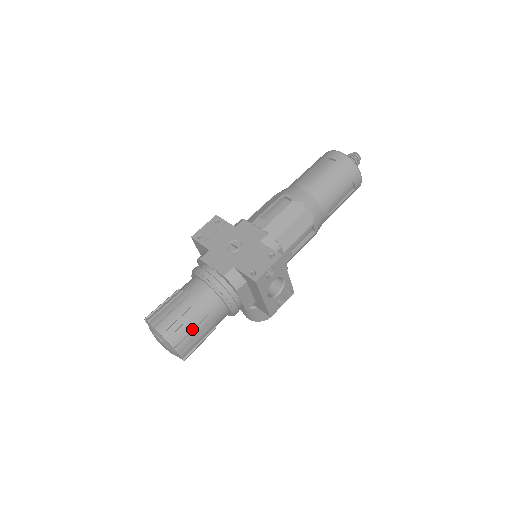
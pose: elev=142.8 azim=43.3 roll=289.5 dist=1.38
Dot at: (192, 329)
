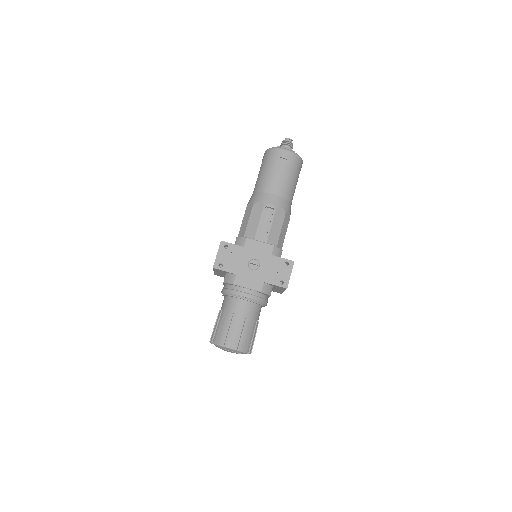
Dot at: (252, 335)
